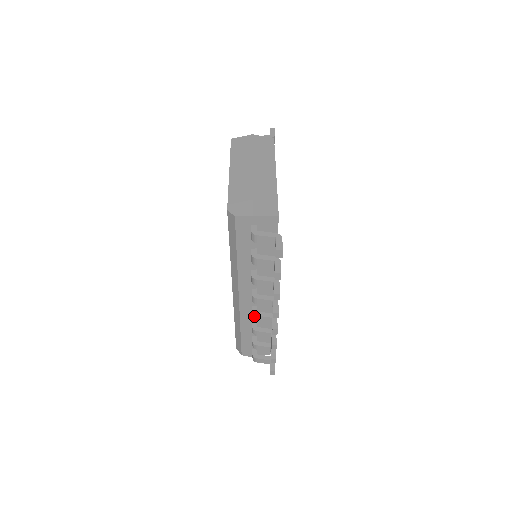
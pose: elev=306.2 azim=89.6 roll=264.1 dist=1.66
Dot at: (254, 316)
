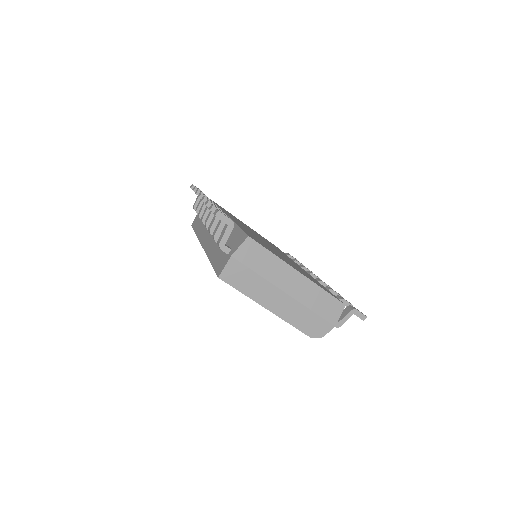
Dot at: occluded
